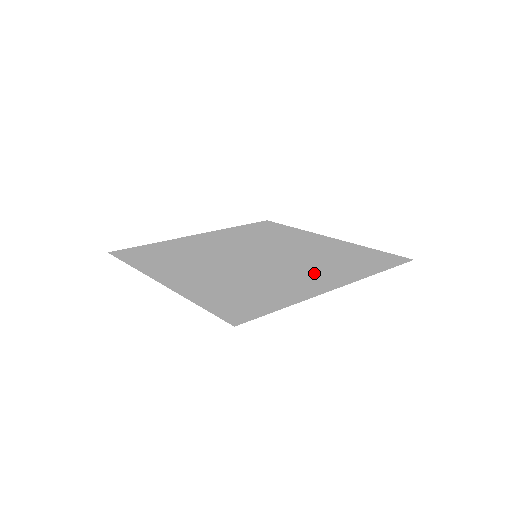
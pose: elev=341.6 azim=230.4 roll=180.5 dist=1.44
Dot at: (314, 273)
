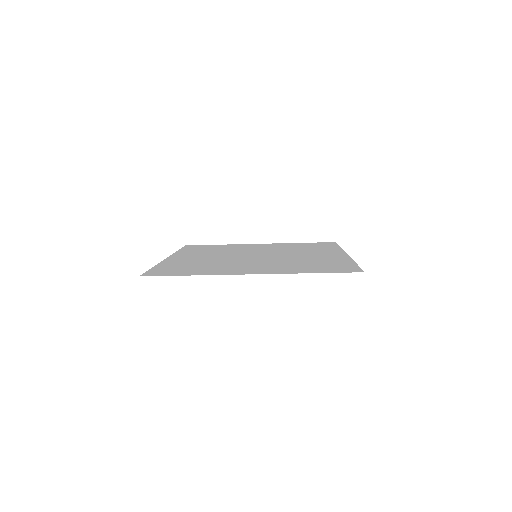
Dot at: (259, 267)
